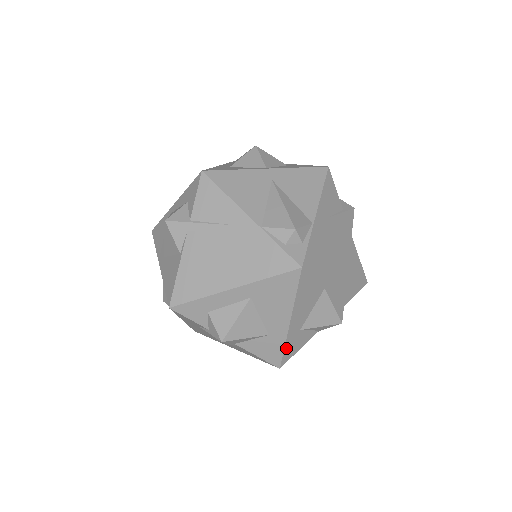
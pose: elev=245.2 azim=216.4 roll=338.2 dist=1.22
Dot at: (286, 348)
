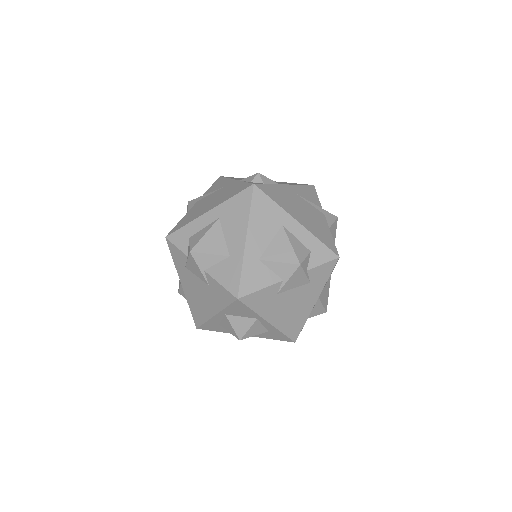
Dot at: (244, 273)
